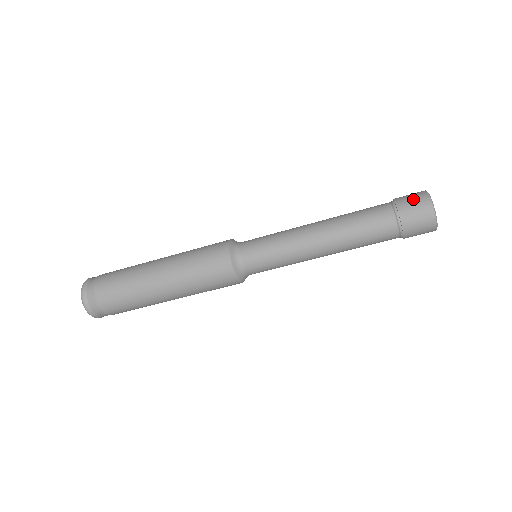
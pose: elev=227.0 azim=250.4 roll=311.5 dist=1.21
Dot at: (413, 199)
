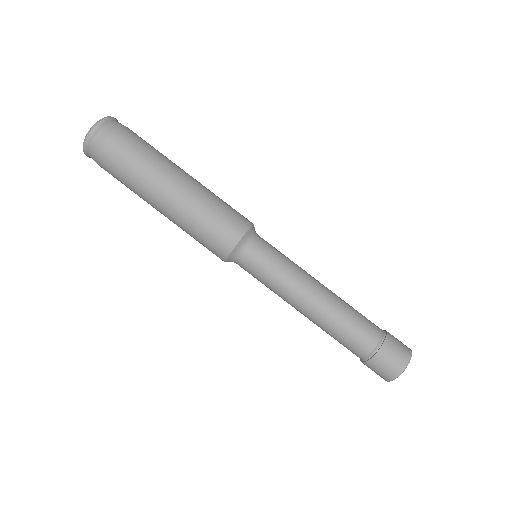
Dot at: occluded
